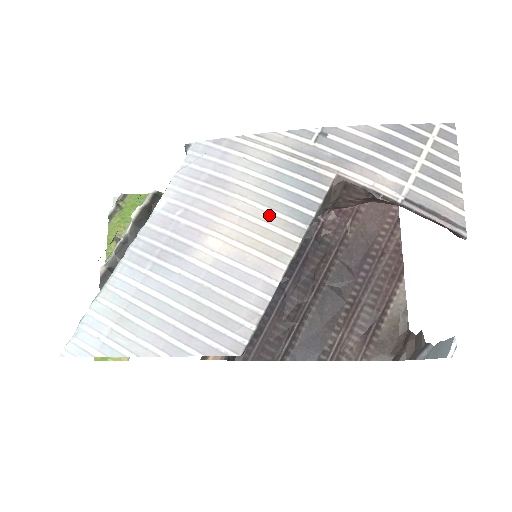
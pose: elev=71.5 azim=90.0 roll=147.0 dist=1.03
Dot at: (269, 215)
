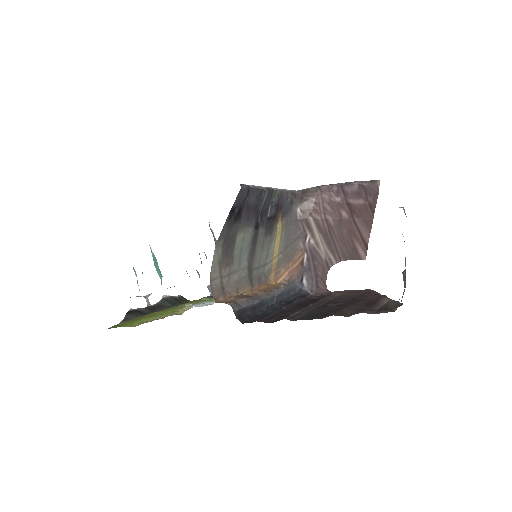
Dot at: occluded
